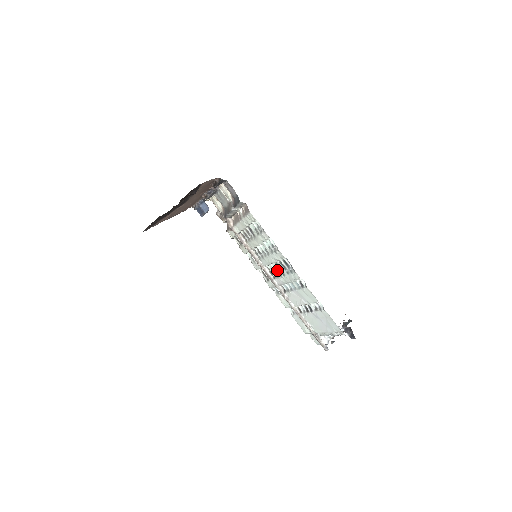
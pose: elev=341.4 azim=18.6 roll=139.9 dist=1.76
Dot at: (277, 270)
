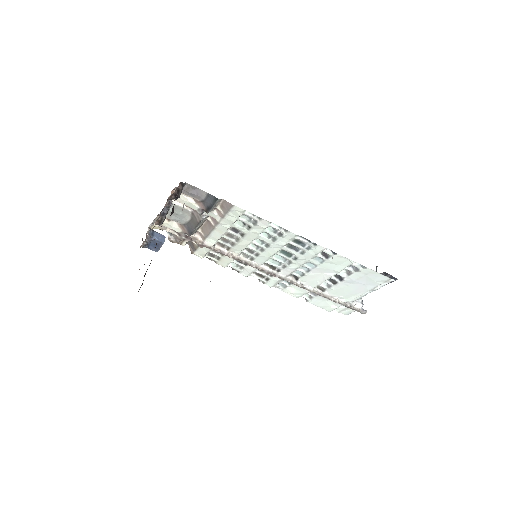
Dot at: (283, 259)
